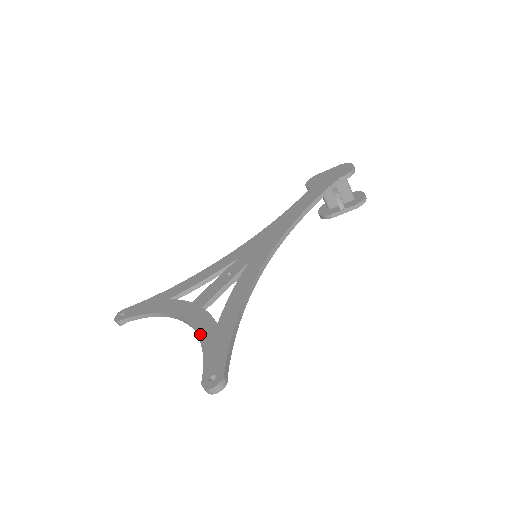
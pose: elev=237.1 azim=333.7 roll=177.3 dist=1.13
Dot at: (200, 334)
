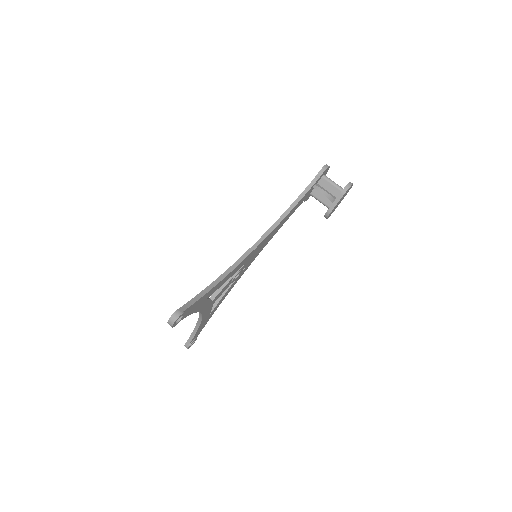
Dot at: occluded
